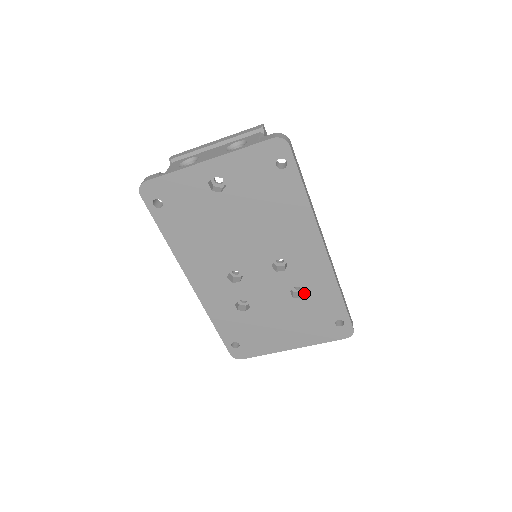
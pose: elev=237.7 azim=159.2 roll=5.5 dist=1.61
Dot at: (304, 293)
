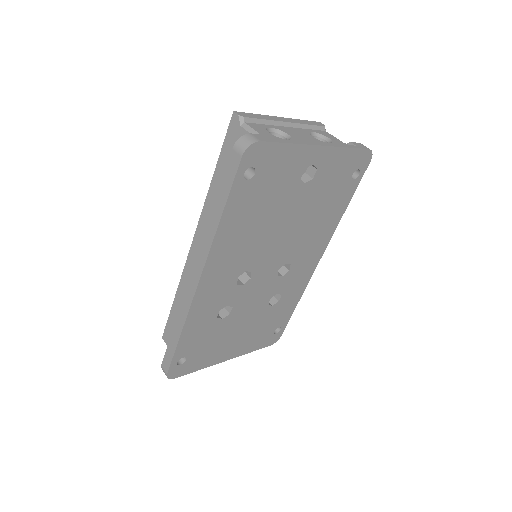
Dot at: (275, 300)
